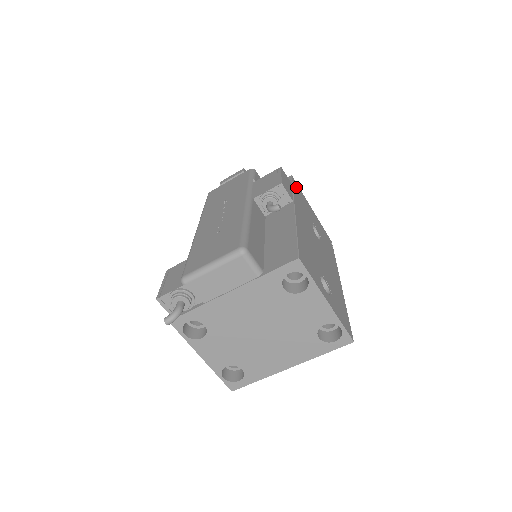
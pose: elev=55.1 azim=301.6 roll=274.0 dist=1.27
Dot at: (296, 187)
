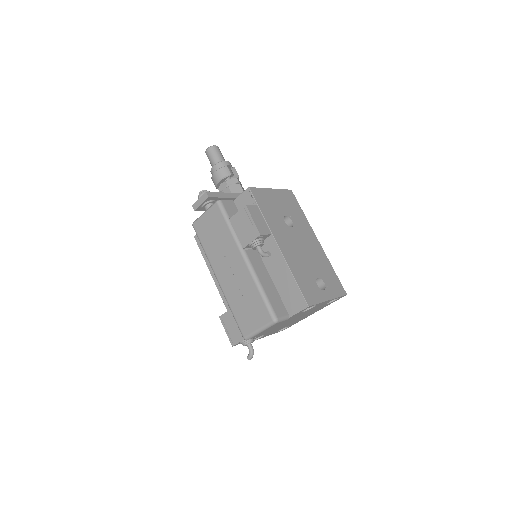
Dot at: (258, 197)
